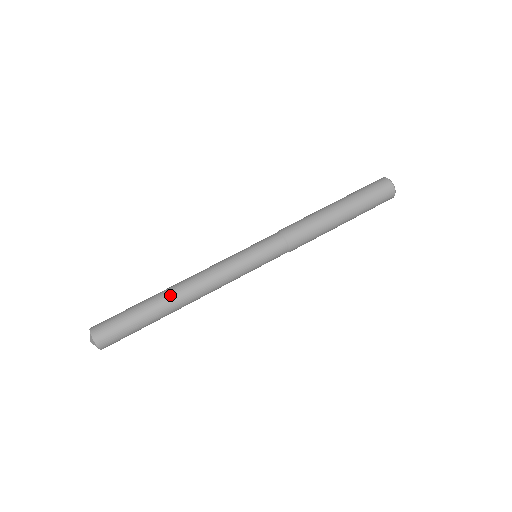
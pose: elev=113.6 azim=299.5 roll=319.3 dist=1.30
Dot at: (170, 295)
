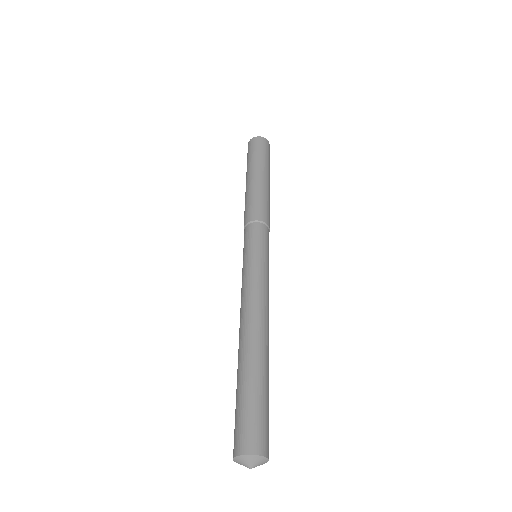
Dot at: (259, 343)
